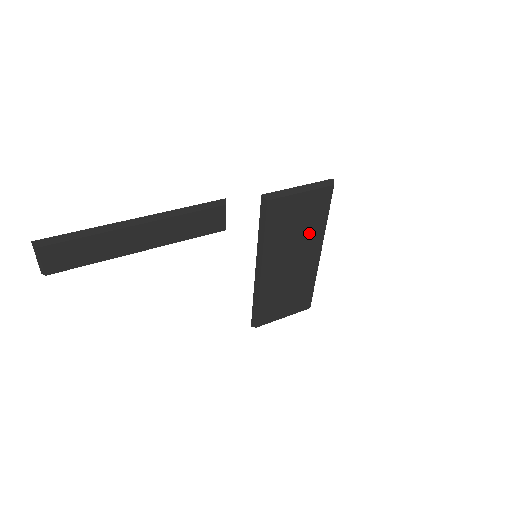
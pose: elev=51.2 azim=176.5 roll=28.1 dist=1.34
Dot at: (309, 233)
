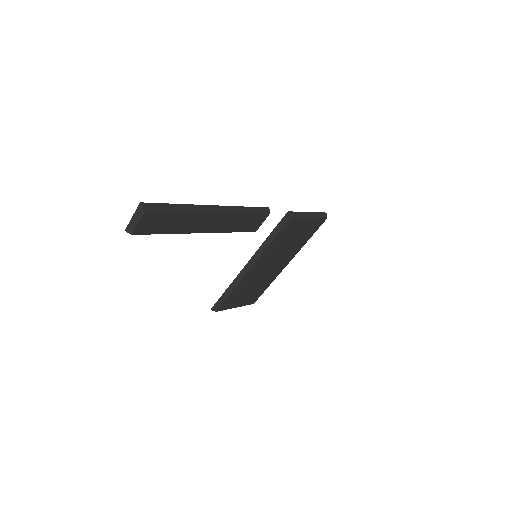
Dot at: (293, 248)
